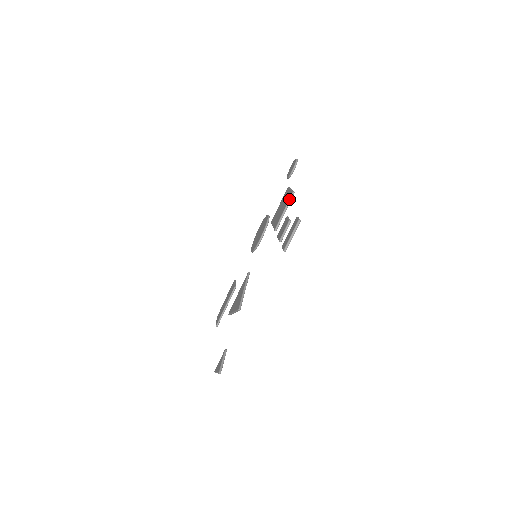
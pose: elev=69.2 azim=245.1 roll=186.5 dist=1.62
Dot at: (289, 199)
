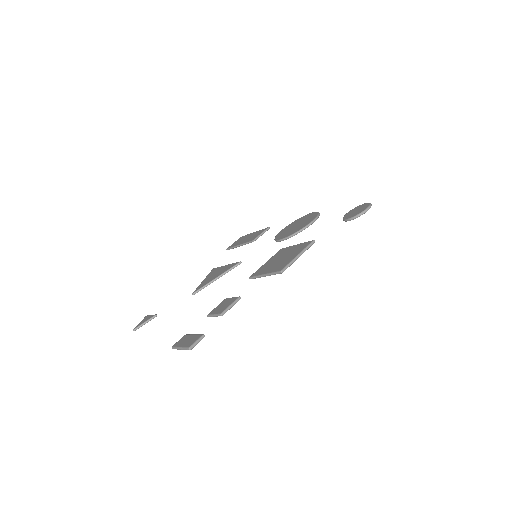
Dot at: (274, 272)
